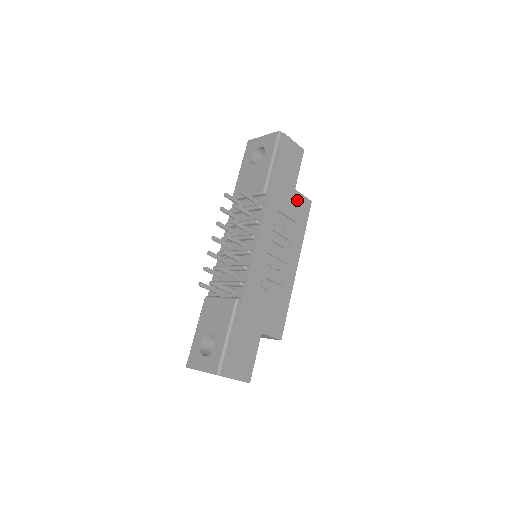
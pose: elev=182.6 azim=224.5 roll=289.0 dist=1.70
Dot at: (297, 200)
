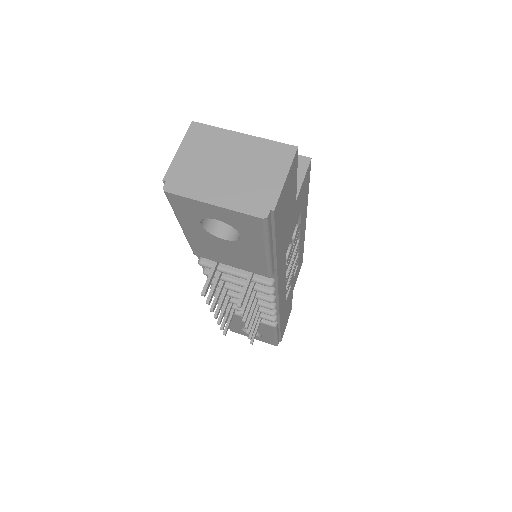
Dot at: (299, 199)
